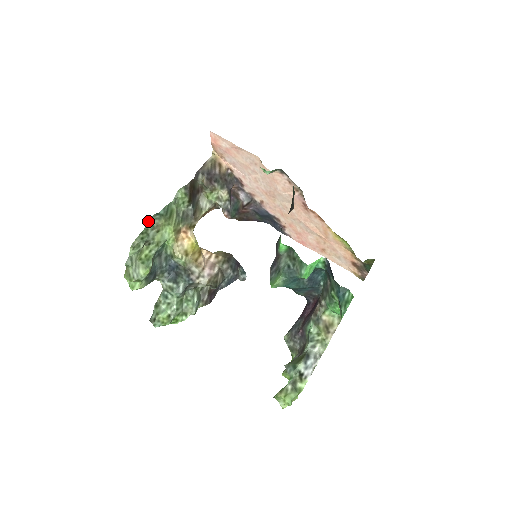
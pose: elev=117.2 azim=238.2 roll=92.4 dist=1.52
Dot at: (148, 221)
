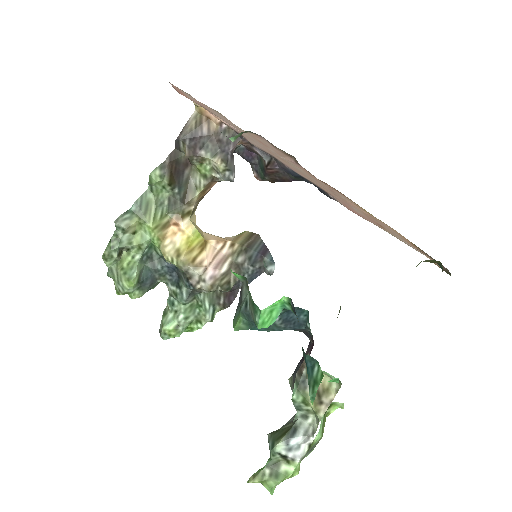
Dot at: (115, 225)
